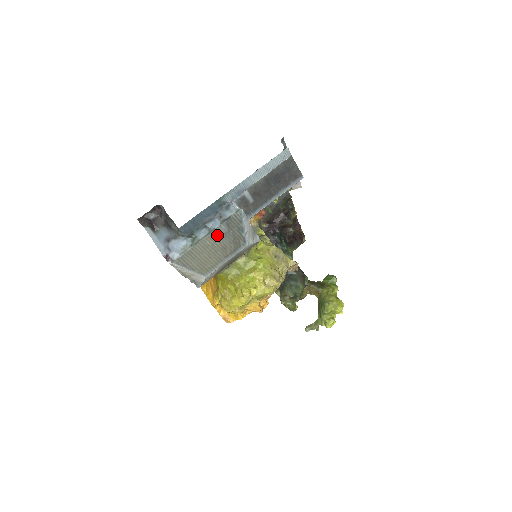
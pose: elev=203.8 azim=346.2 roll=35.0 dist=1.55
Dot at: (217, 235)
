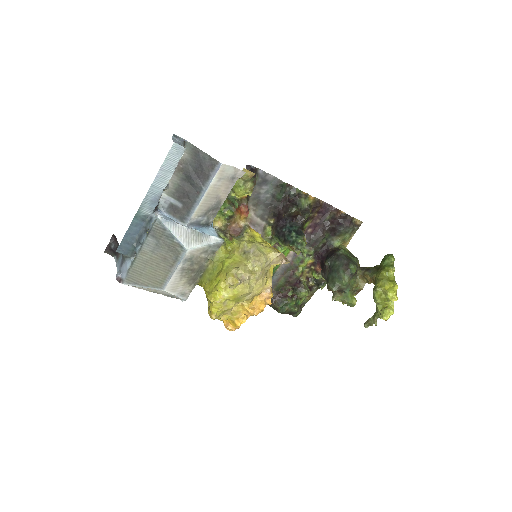
Dot at: (150, 248)
